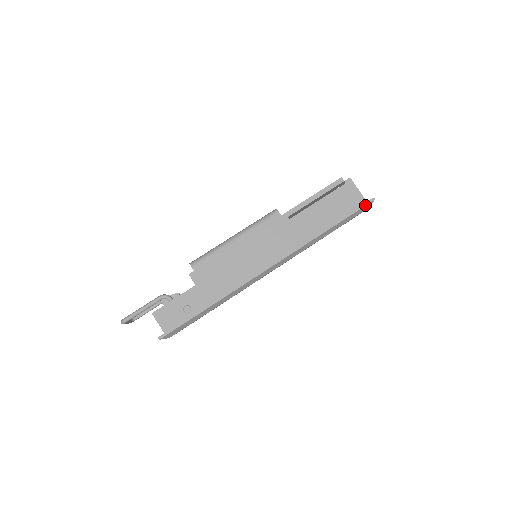
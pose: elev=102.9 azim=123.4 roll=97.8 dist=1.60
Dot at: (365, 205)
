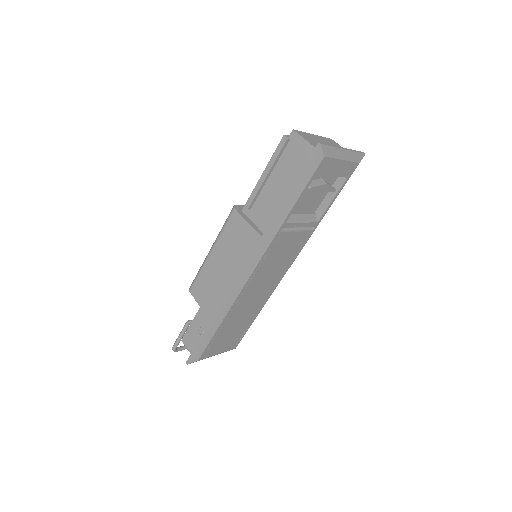
Dot at: (311, 158)
